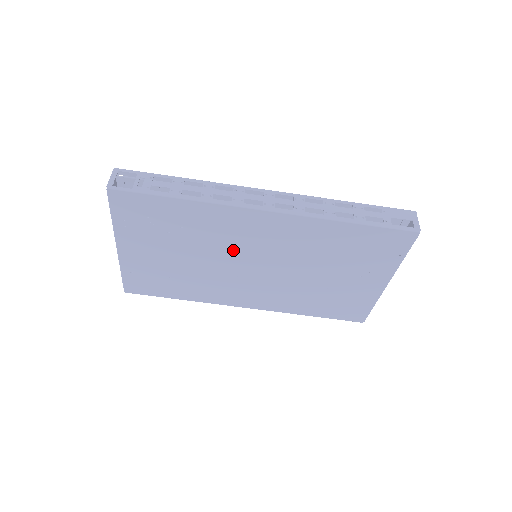
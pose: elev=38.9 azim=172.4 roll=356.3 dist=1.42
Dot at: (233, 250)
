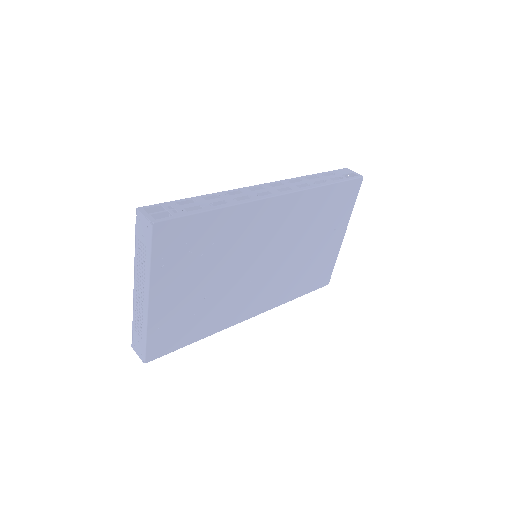
Dot at: (250, 252)
